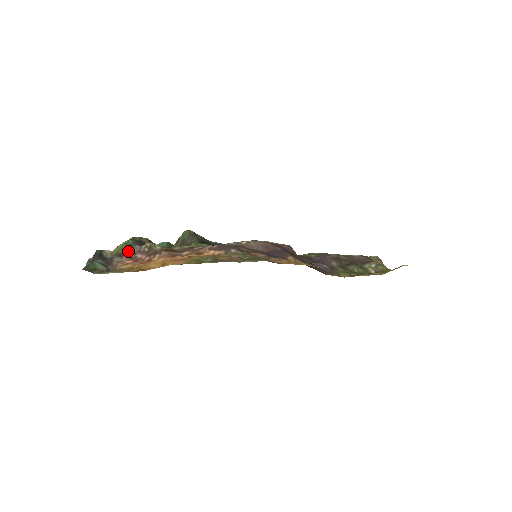
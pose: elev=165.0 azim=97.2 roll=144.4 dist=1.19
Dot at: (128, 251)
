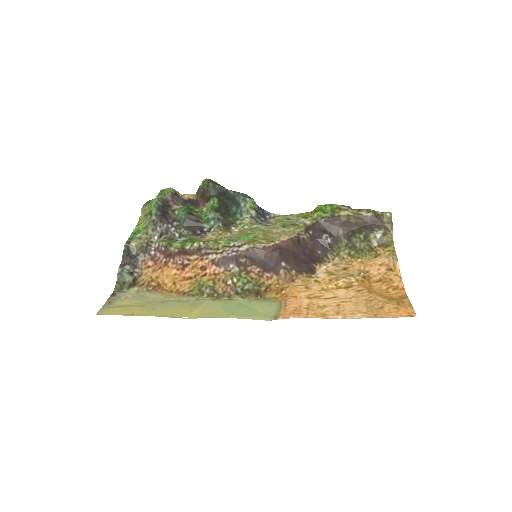
Dot at: (151, 235)
